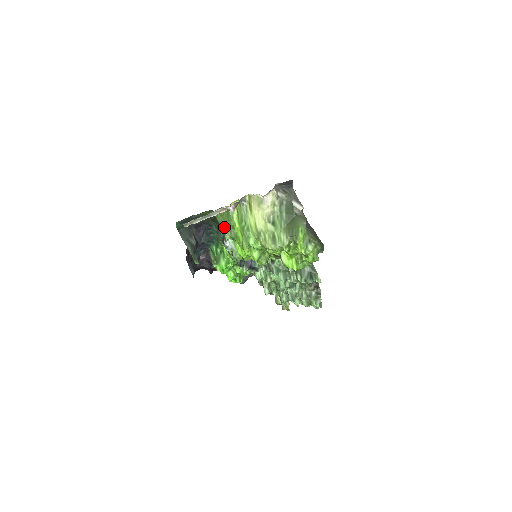
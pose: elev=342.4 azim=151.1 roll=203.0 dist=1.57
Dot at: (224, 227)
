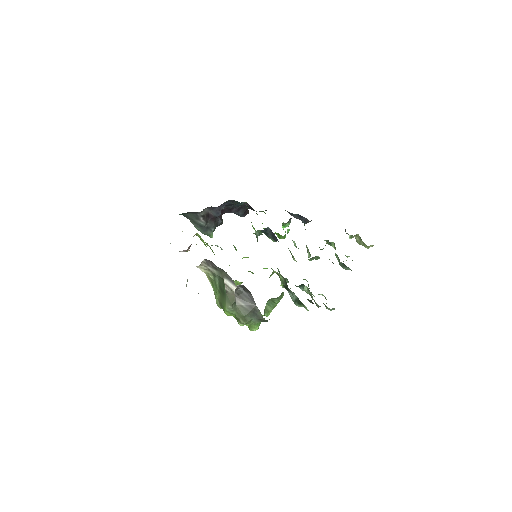
Dot at: occluded
